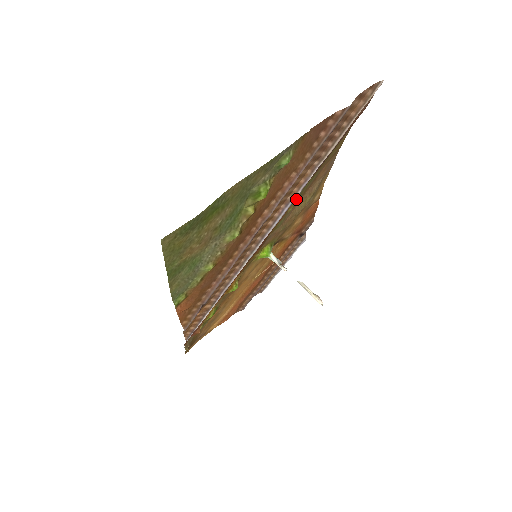
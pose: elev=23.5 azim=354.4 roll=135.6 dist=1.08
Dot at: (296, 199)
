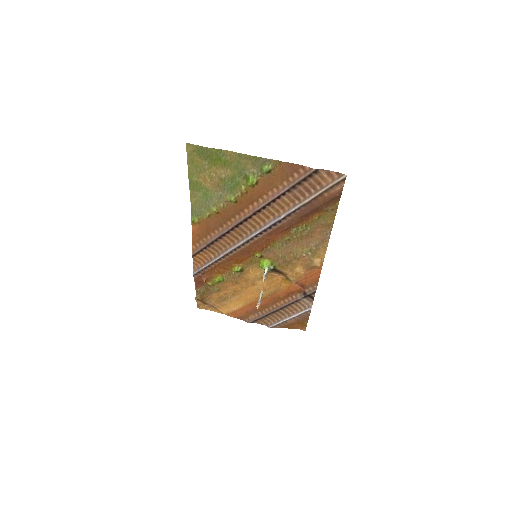
Dot at: (292, 234)
